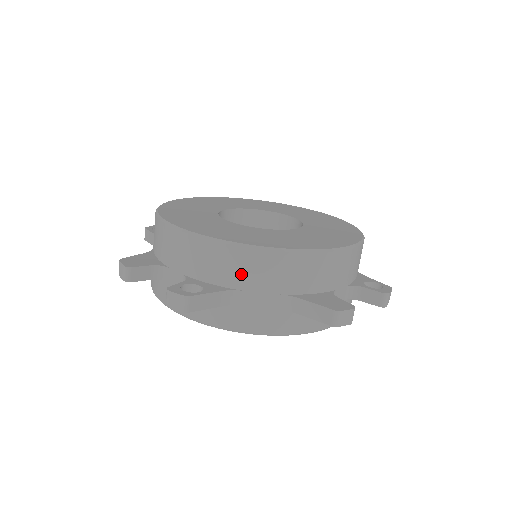
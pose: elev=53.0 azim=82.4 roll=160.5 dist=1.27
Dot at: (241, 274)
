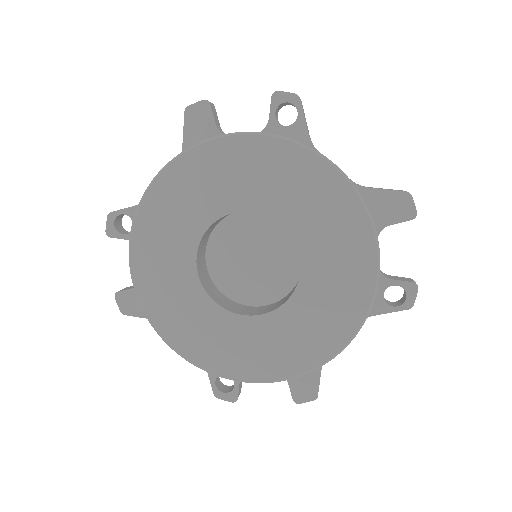
Dot at: occluded
